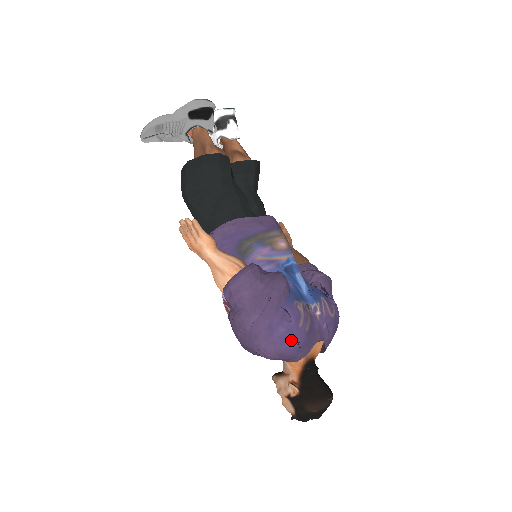
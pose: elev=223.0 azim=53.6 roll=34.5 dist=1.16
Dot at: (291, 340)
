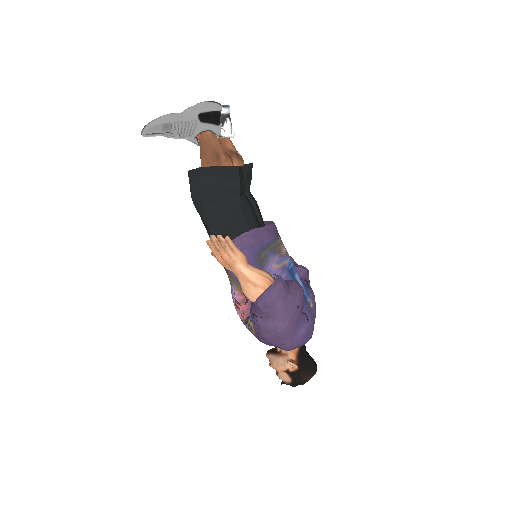
Dot at: (307, 336)
